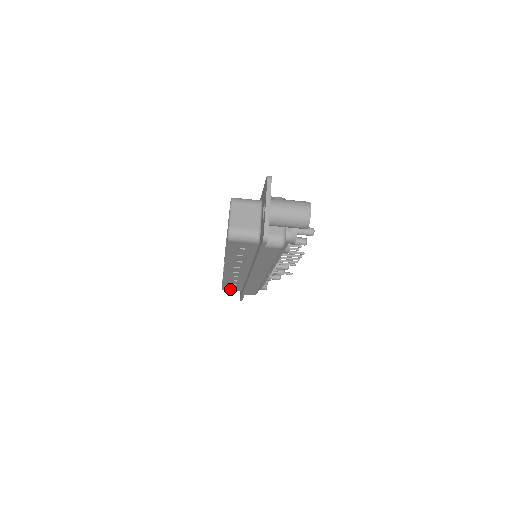
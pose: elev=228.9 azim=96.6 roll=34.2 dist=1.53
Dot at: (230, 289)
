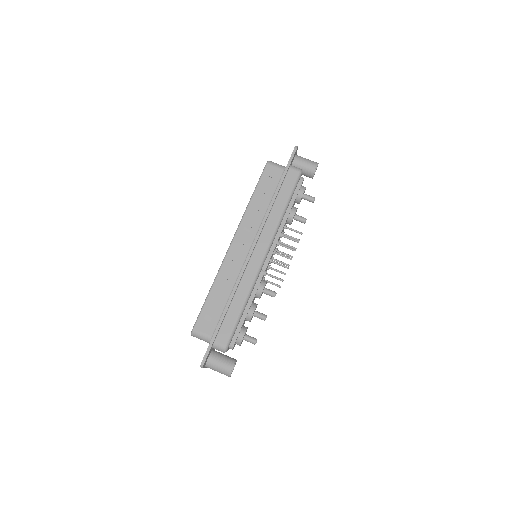
Dot at: (203, 326)
